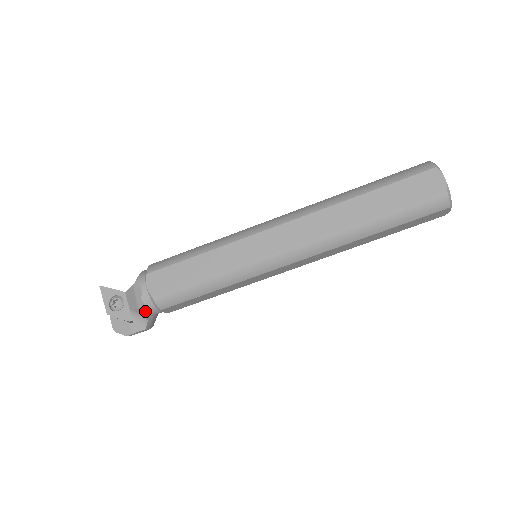
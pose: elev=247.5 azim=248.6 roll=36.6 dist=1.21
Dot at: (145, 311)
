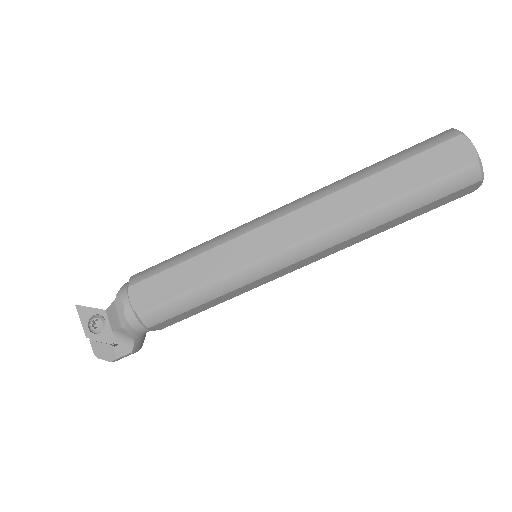
Dot at: (130, 331)
